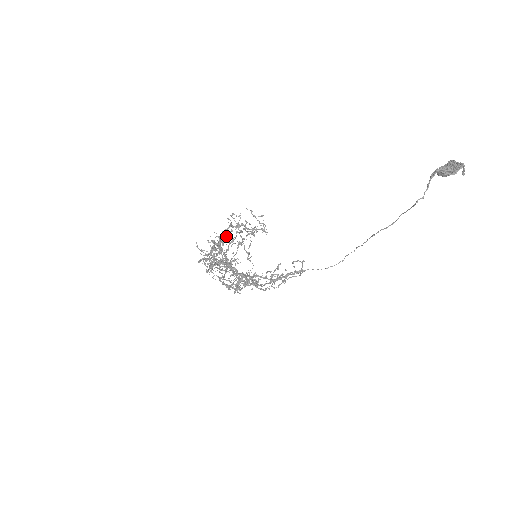
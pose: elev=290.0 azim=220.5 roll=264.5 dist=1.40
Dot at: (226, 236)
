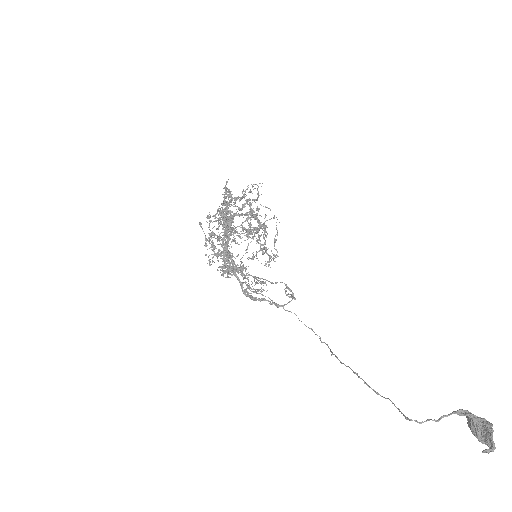
Dot at: (251, 210)
